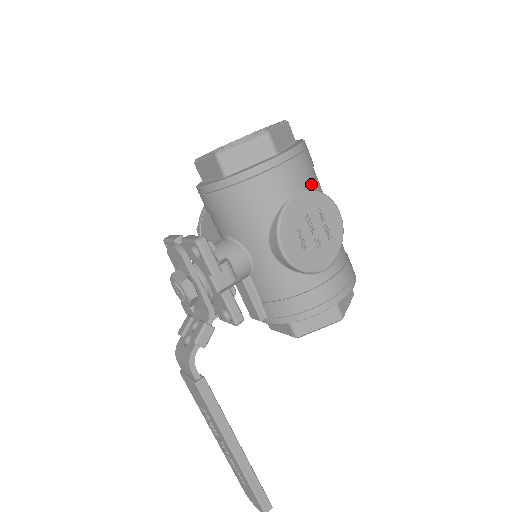
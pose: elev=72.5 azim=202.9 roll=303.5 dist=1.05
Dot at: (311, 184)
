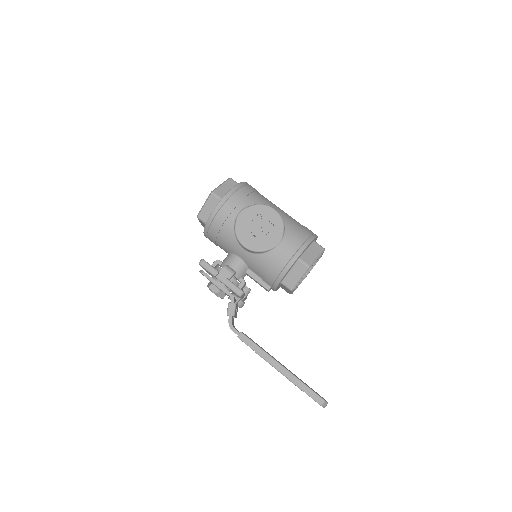
Dot at: (249, 203)
